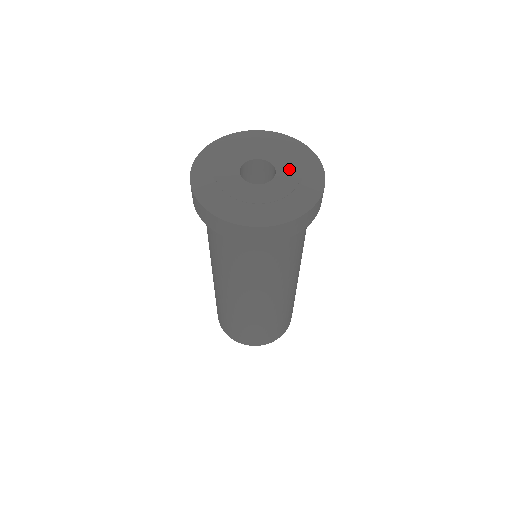
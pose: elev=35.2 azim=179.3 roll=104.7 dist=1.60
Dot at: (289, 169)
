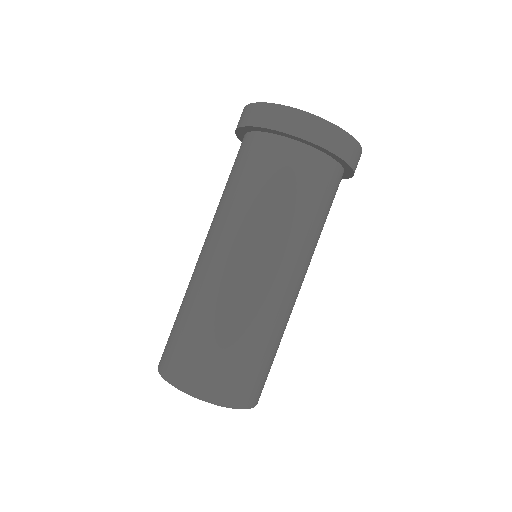
Dot at: occluded
